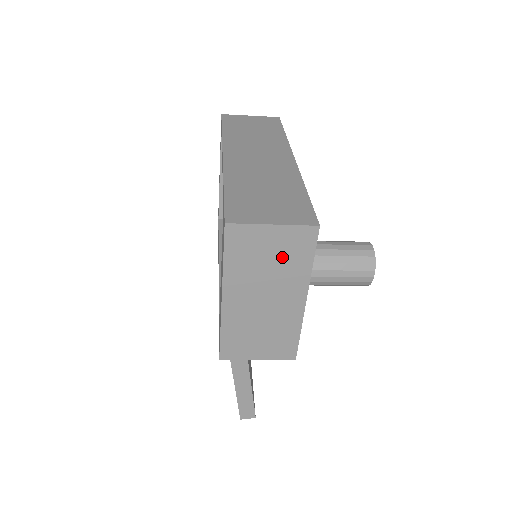
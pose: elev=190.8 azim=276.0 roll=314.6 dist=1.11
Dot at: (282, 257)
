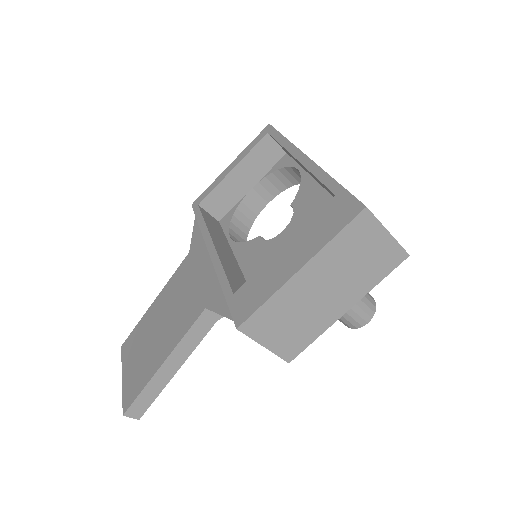
Dot at: (369, 263)
